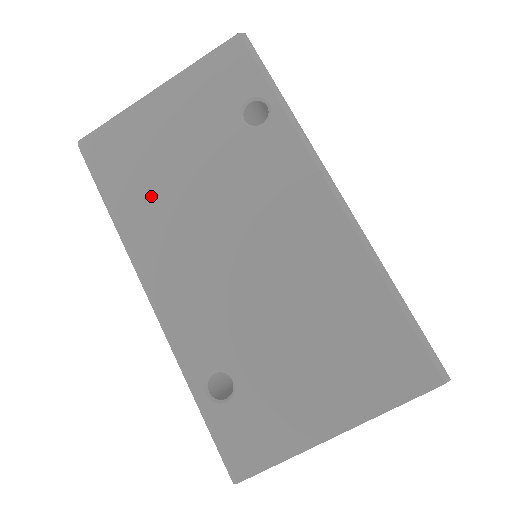
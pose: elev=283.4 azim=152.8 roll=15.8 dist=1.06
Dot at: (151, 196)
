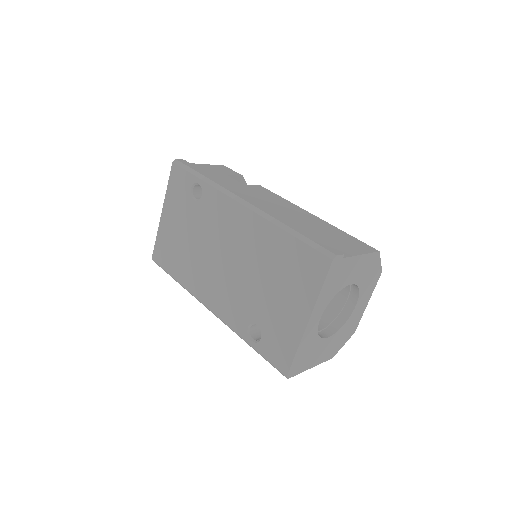
Dot at: (185, 263)
